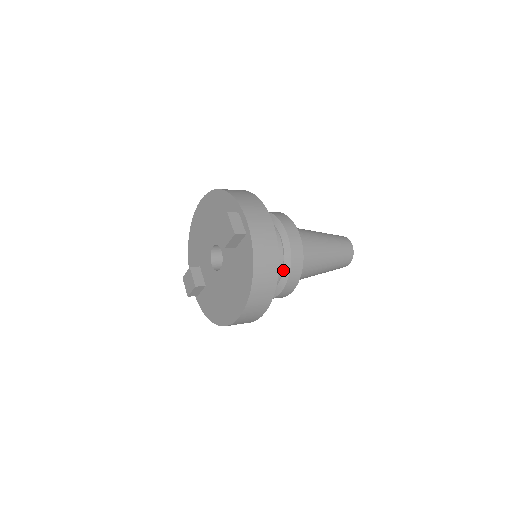
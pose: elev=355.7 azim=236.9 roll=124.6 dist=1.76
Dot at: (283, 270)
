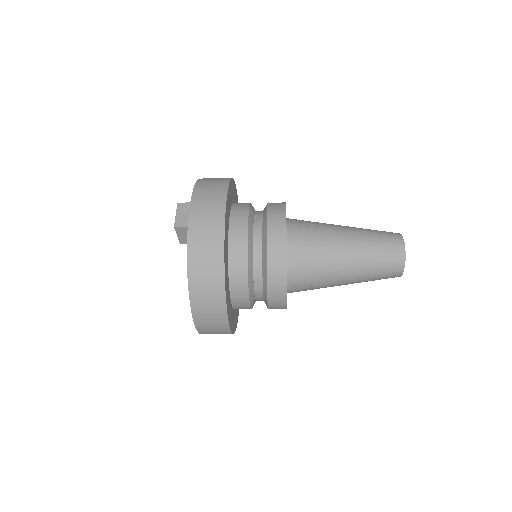
Dot at: (262, 273)
